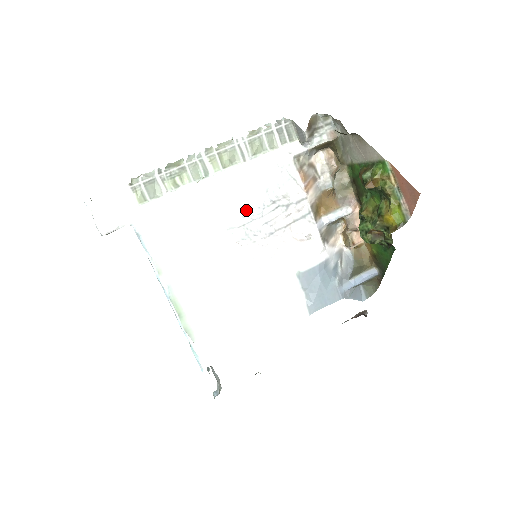
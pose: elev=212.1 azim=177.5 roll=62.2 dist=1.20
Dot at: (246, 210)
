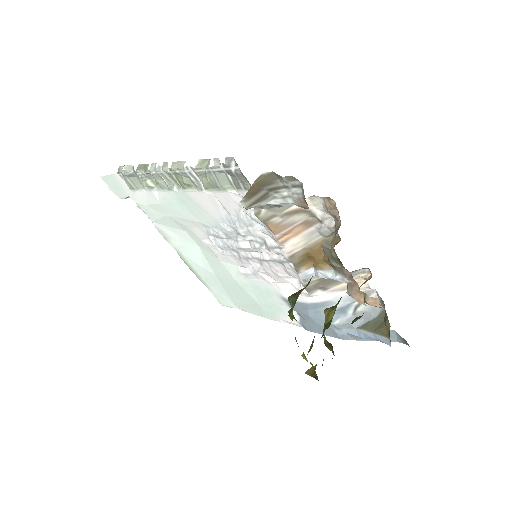
Dot at: (220, 229)
